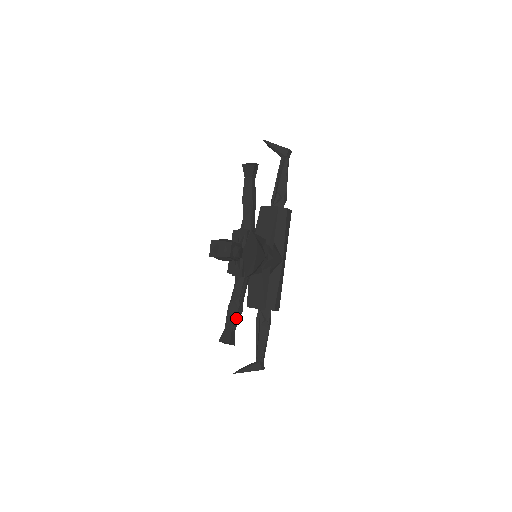
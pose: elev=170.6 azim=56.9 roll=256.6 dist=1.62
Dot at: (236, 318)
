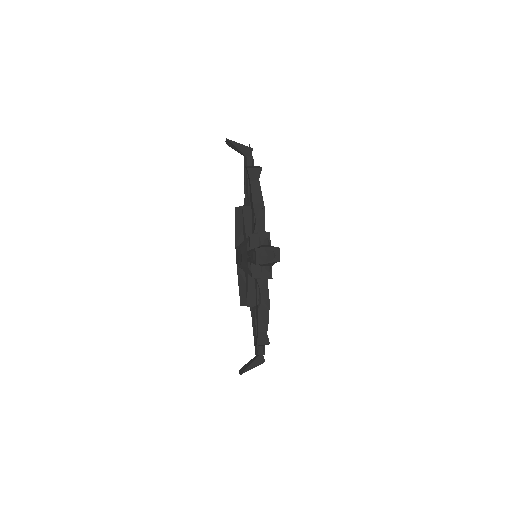
Dot at: (268, 319)
